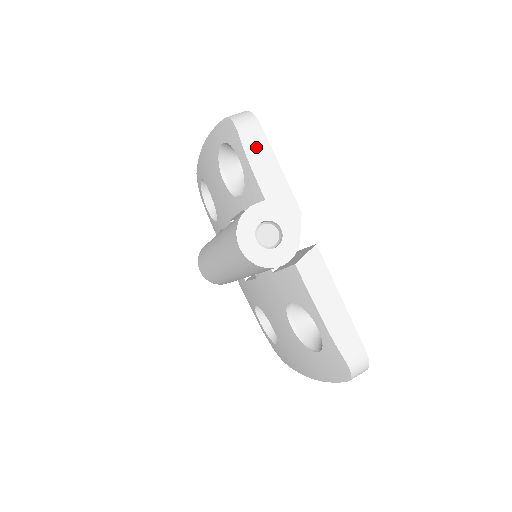
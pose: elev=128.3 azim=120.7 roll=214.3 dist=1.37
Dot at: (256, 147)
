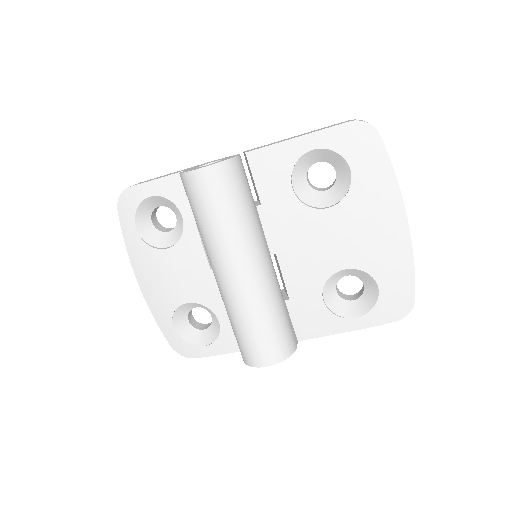
Dot at: occluded
